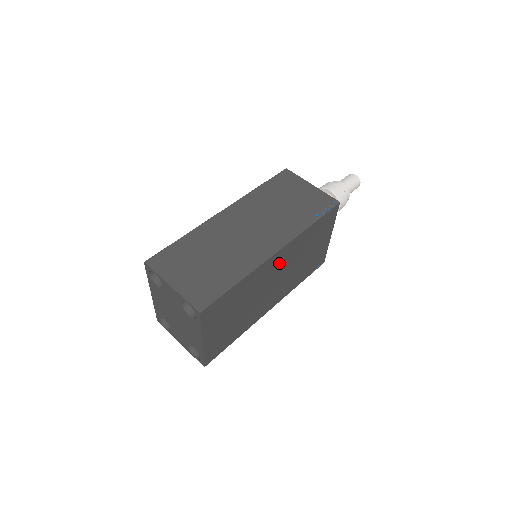
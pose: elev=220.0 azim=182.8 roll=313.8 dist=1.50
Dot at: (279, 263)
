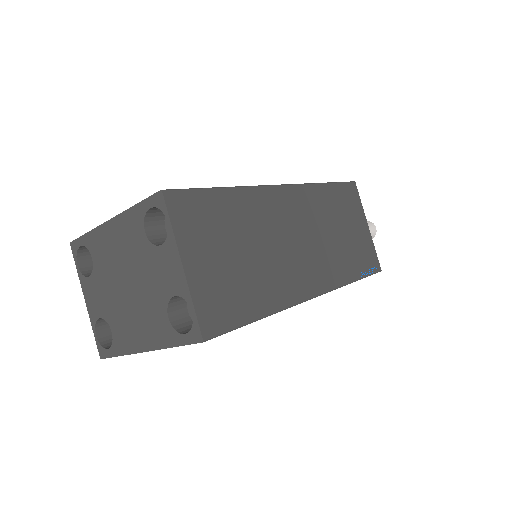
Dot at: occluded
